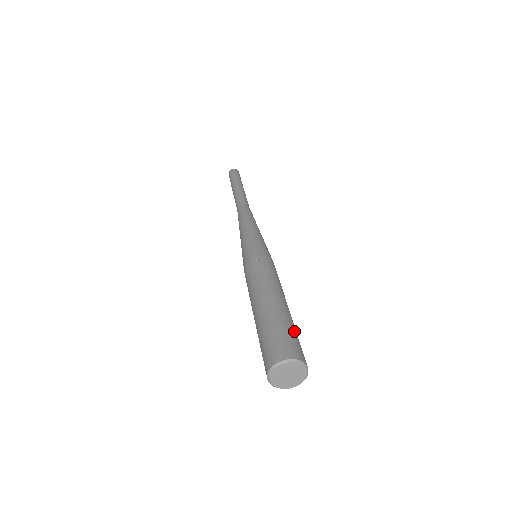
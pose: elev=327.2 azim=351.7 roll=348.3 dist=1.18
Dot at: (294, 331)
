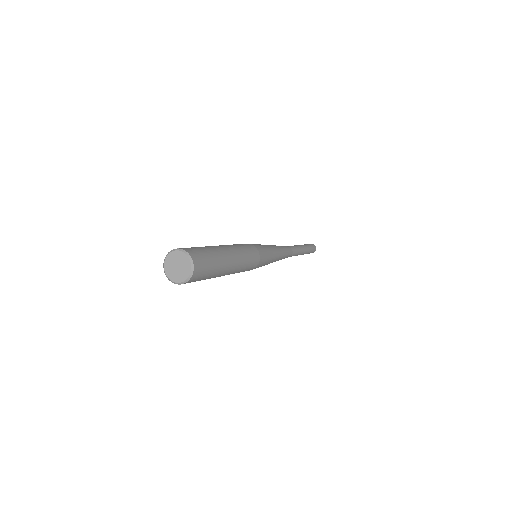
Dot at: (209, 252)
